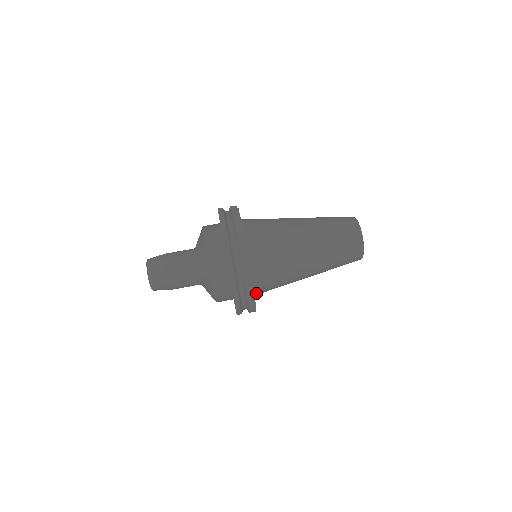
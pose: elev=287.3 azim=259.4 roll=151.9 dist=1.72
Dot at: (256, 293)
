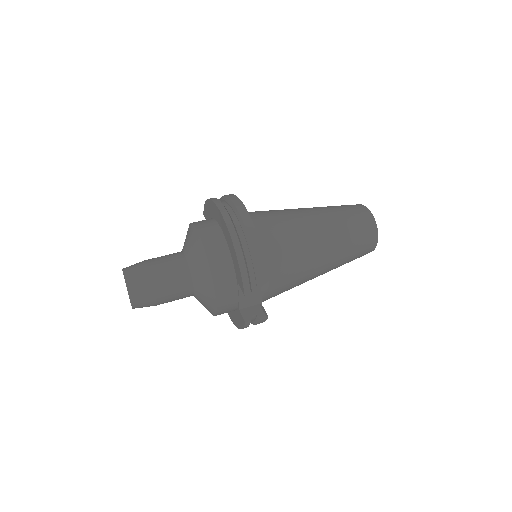
Dot at: occluded
